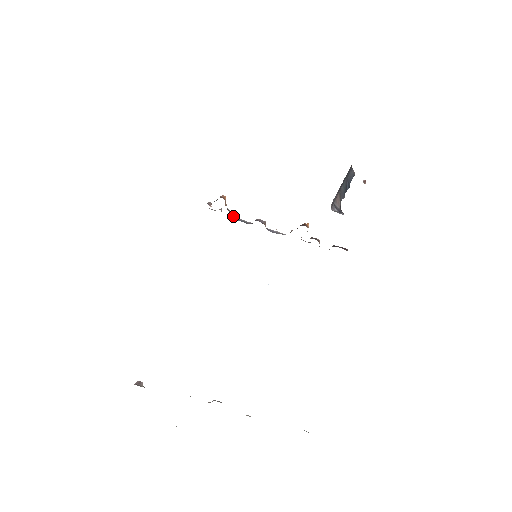
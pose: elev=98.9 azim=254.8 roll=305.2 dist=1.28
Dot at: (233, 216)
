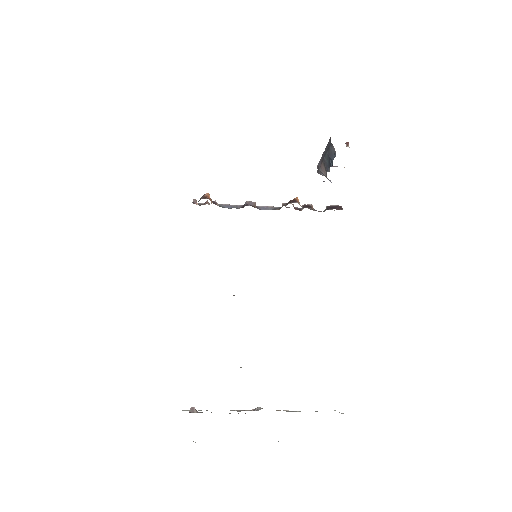
Dot at: (221, 204)
